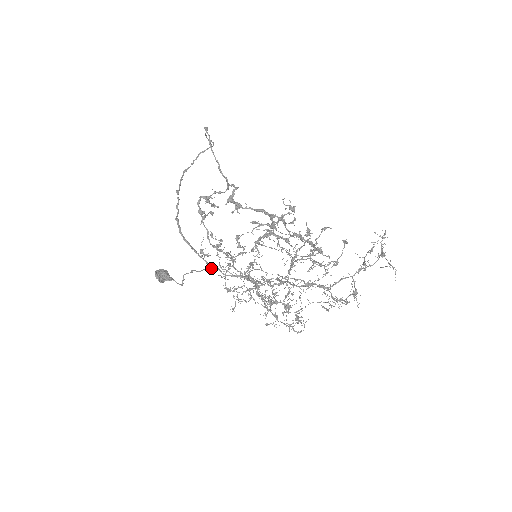
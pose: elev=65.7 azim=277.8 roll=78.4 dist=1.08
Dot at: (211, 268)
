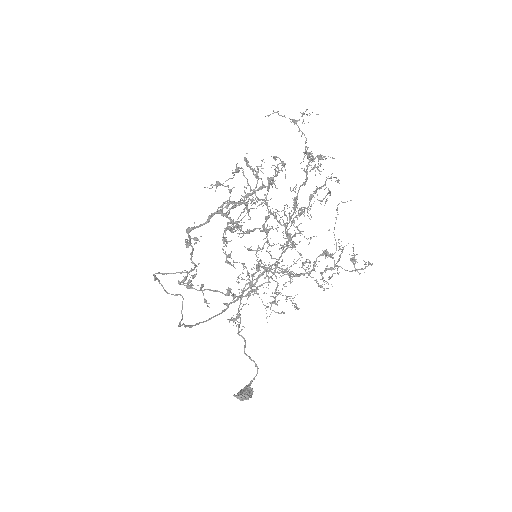
Dot at: occluded
